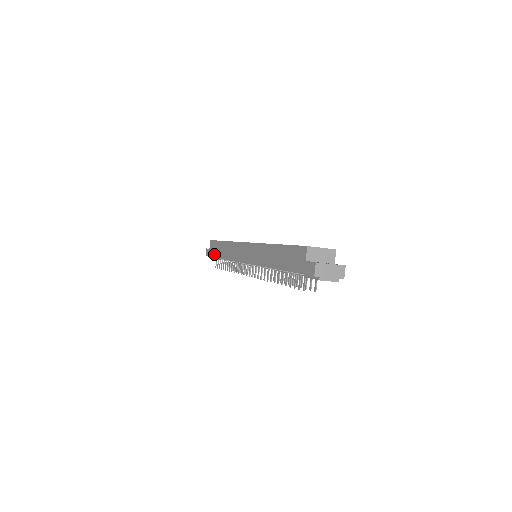
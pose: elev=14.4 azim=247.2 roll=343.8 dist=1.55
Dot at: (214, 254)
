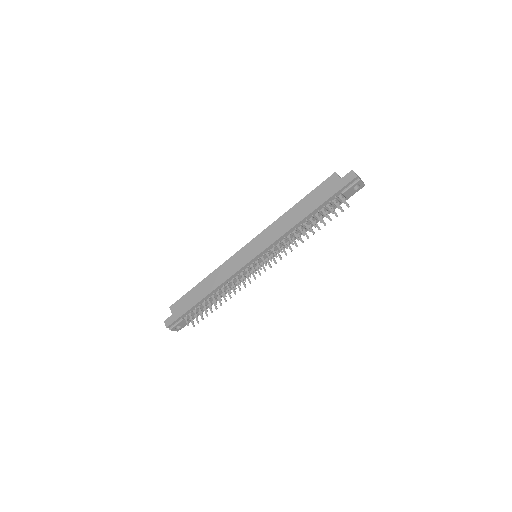
Dot at: (187, 307)
